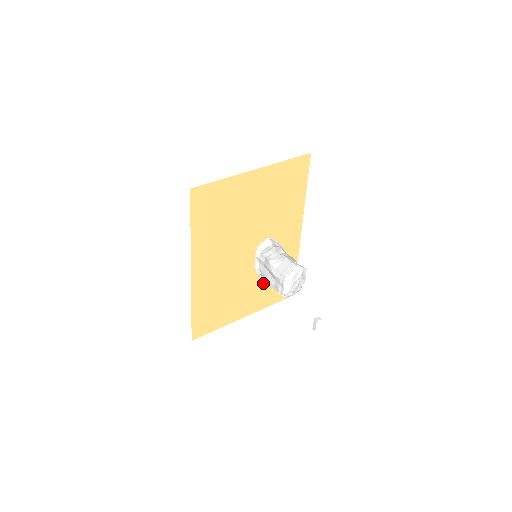
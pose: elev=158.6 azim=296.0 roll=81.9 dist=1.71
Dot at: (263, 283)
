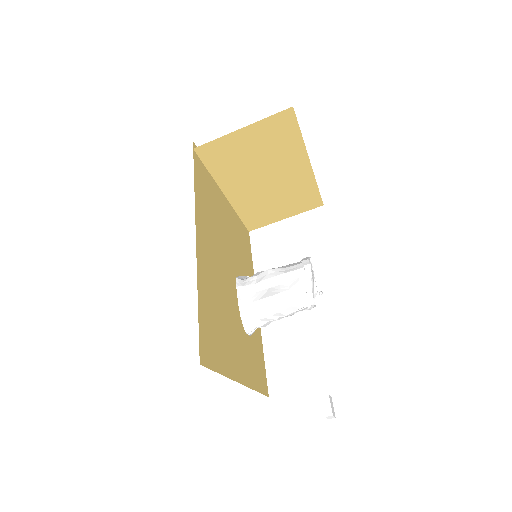
Dot at: (246, 340)
